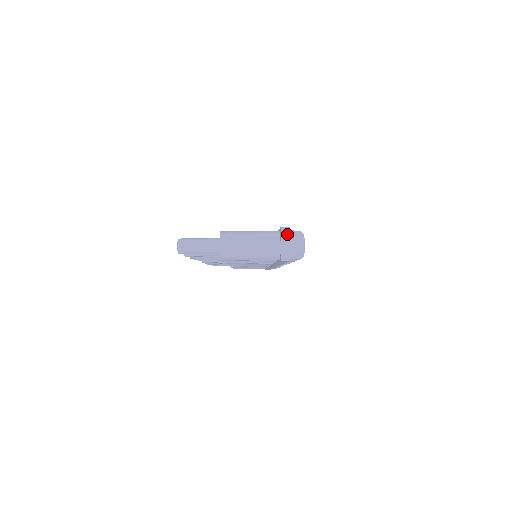
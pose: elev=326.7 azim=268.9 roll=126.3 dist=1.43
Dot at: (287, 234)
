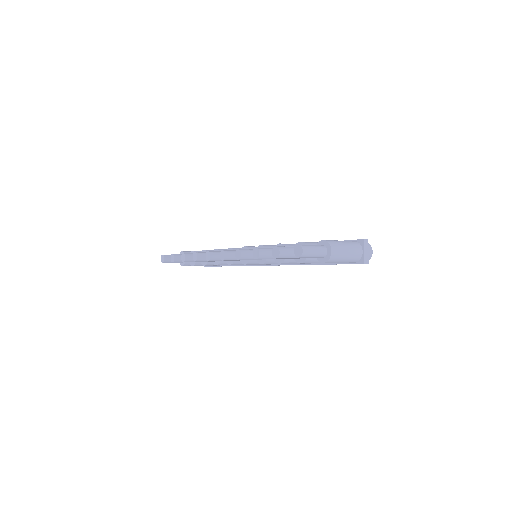
Dot at: (367, 244)
